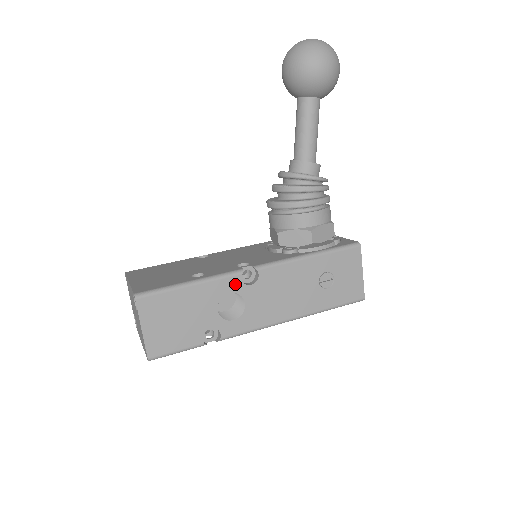
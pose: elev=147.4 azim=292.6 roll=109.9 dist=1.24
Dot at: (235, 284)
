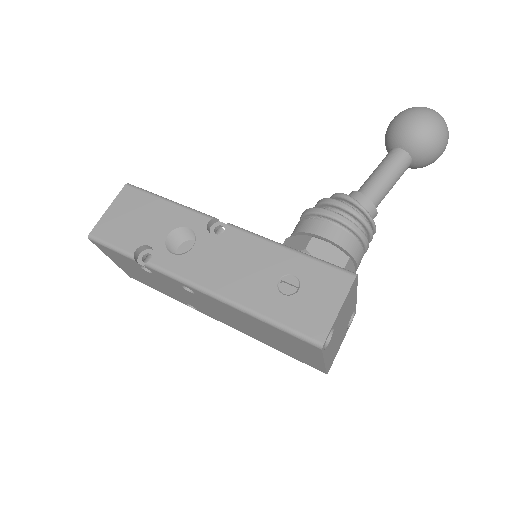
Dot at: (200, 224)
